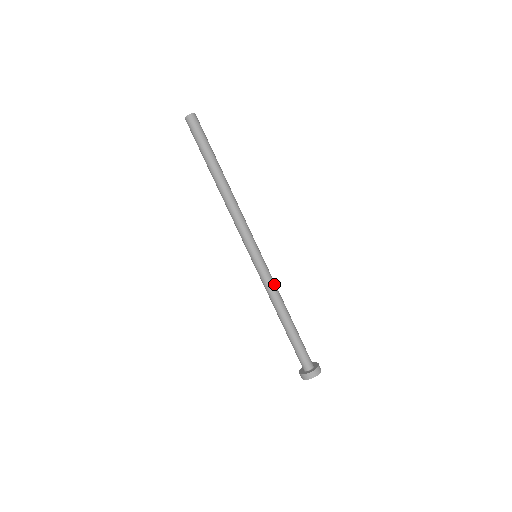
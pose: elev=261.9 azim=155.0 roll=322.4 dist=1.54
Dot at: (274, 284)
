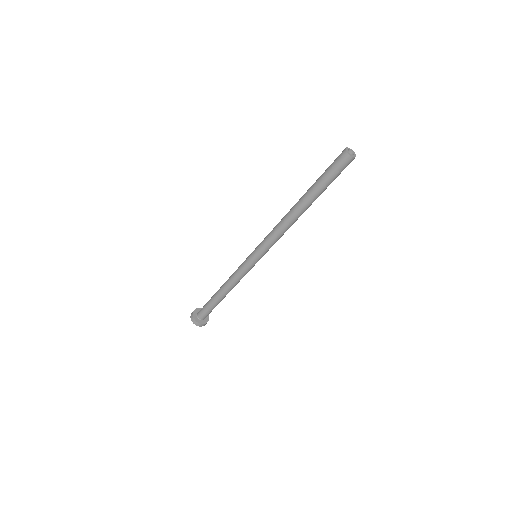
Dot at: occluded
